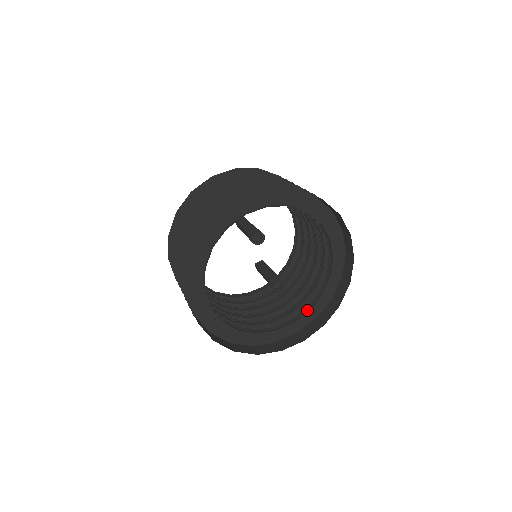
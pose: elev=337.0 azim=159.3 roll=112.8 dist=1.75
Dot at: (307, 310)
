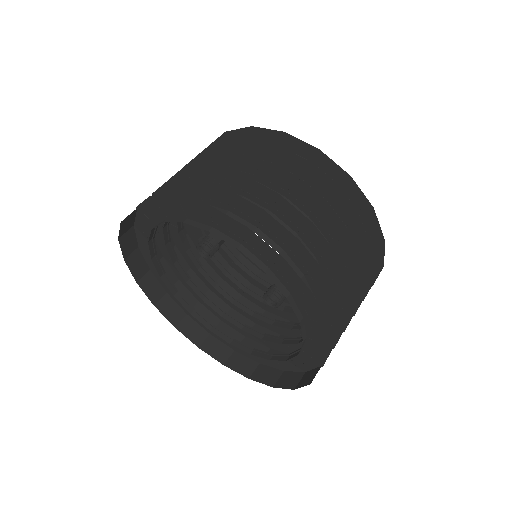
Dot at: (304, 339)
